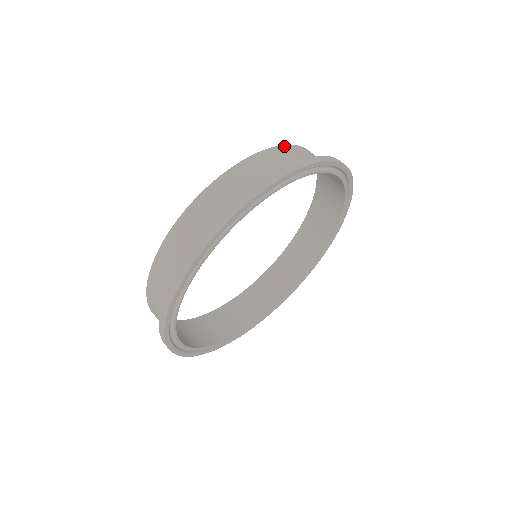
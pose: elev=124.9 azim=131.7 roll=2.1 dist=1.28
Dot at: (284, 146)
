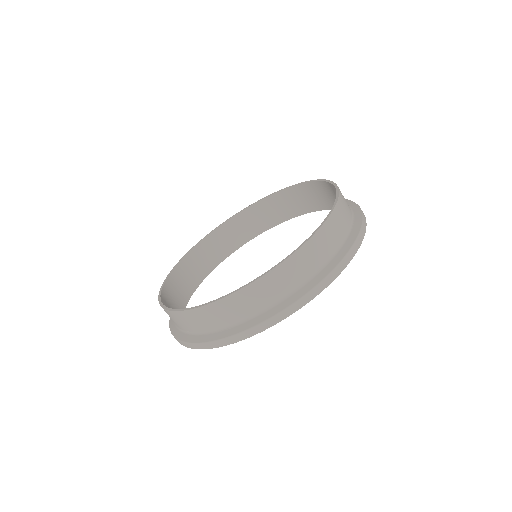
Dot at: (340, 194)
